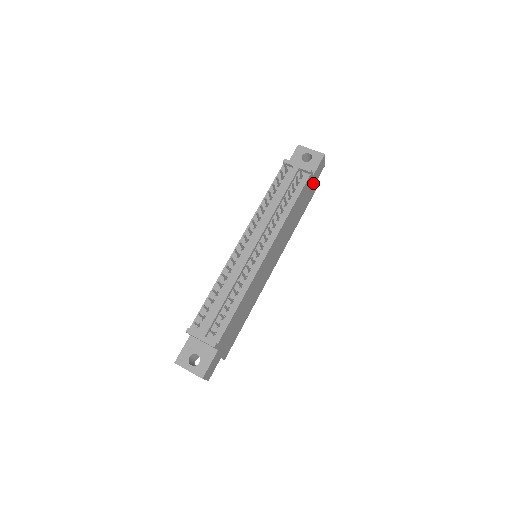
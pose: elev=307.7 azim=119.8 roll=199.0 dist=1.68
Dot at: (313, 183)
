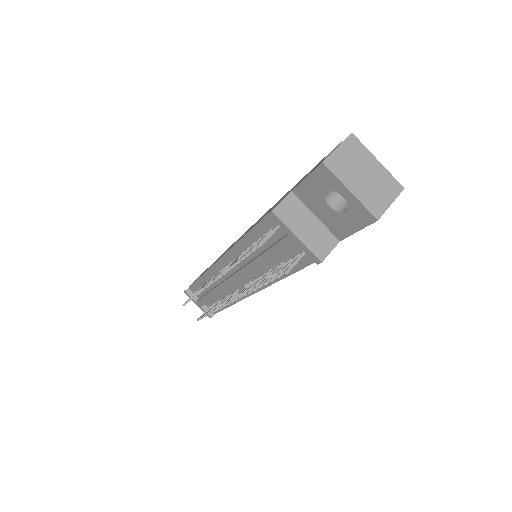
Dot at: occluded
